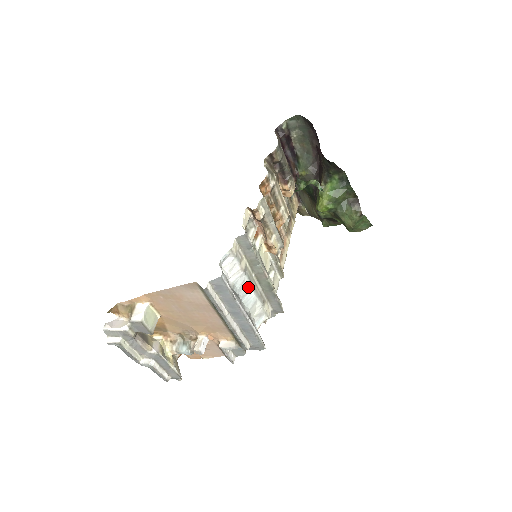
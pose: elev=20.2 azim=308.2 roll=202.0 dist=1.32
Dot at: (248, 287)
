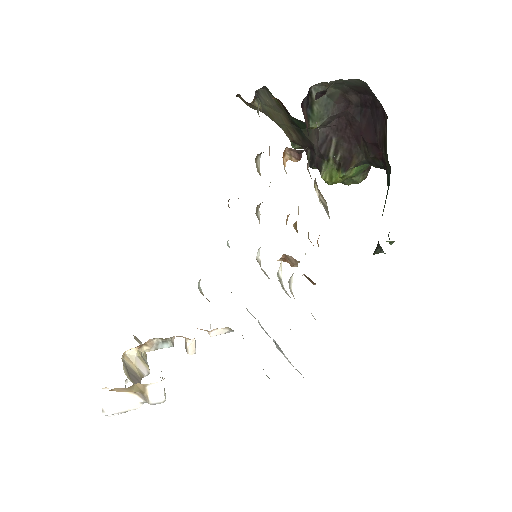
Dot at: occluded
